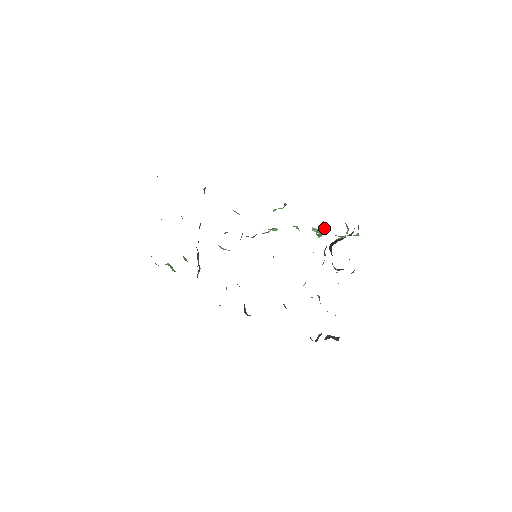
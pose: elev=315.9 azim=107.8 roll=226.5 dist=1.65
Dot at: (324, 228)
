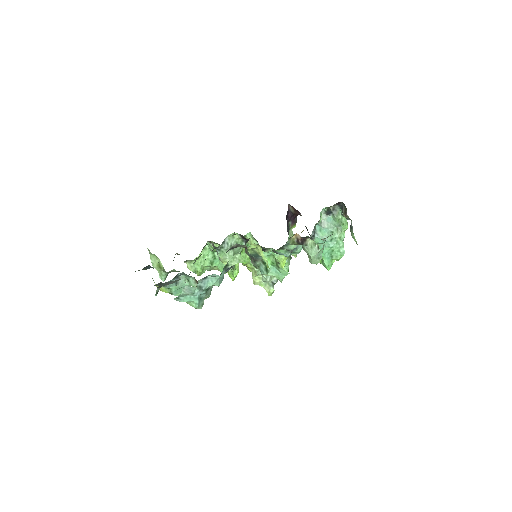
Dot at: occluded
